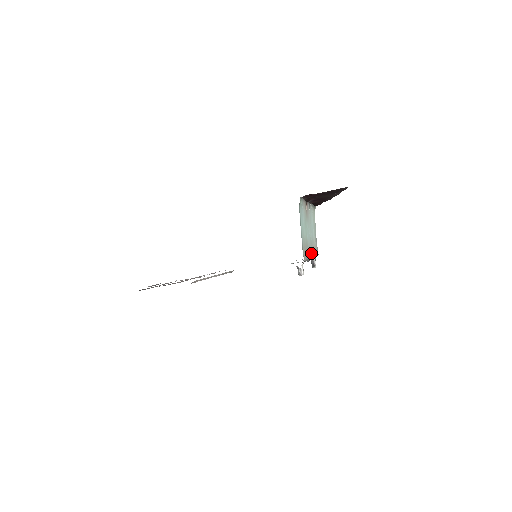
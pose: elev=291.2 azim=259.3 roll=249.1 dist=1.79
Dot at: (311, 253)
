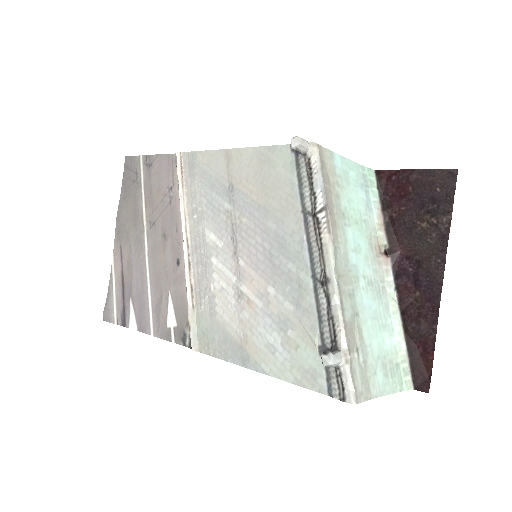
Dot at: (339, 266)
